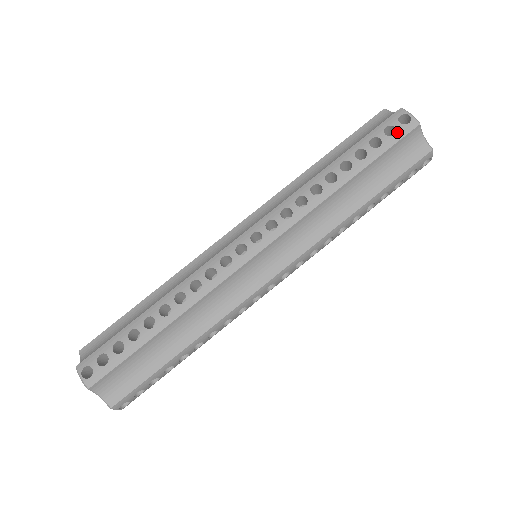
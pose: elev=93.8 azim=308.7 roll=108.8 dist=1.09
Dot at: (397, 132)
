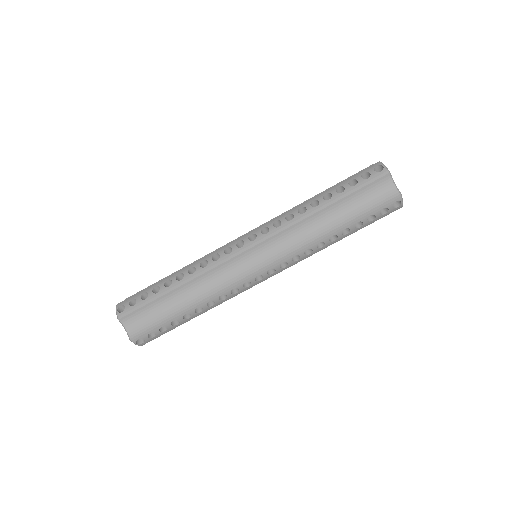
Dot at: (371, 177)
